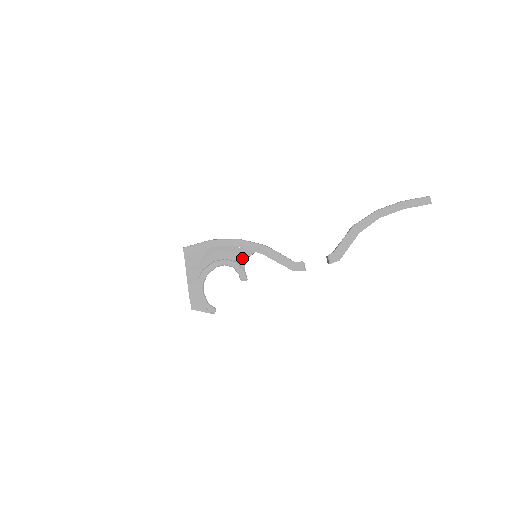
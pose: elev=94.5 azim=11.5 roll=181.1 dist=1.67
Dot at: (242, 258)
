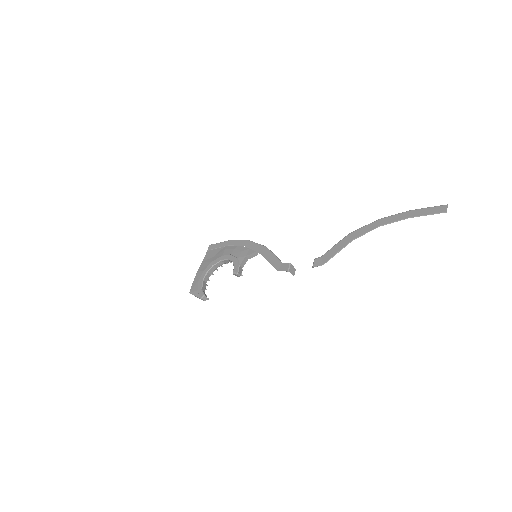
Dot at: (243, 255)
